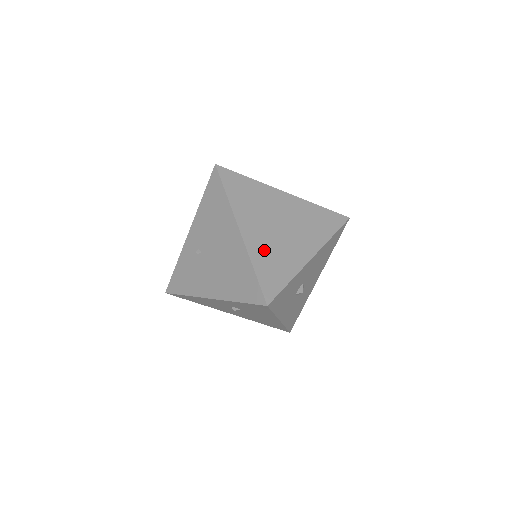
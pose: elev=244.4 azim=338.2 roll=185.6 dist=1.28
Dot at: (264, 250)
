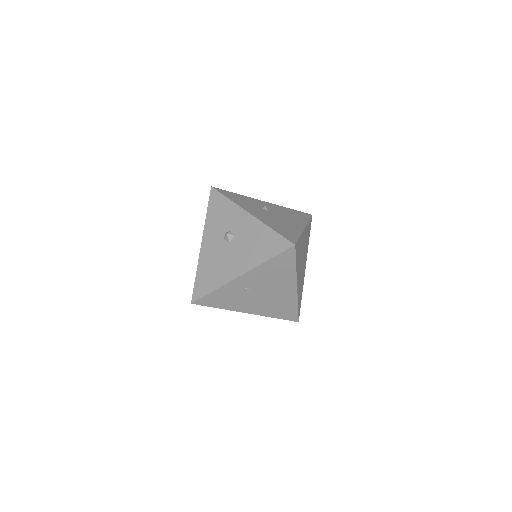
Dot at: (300, 288)
